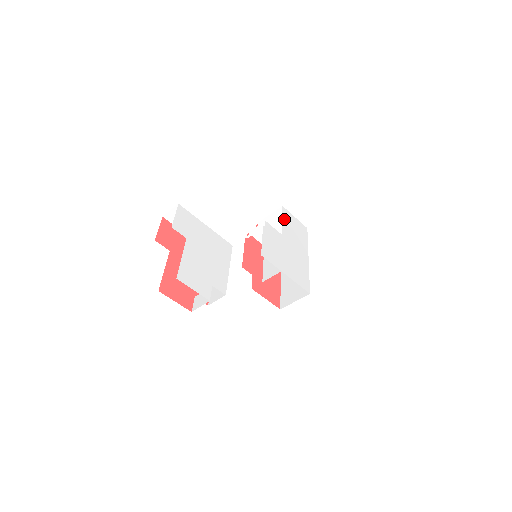
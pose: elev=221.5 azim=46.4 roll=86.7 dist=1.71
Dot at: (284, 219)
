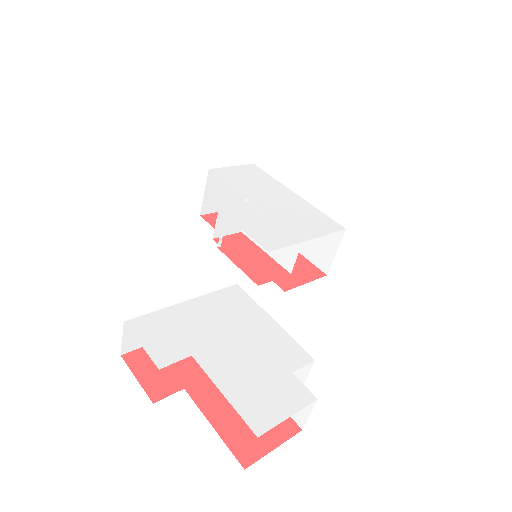
Dot at: (228, 181)
